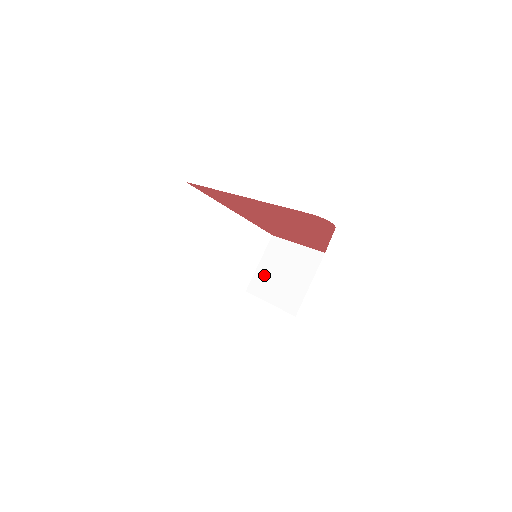
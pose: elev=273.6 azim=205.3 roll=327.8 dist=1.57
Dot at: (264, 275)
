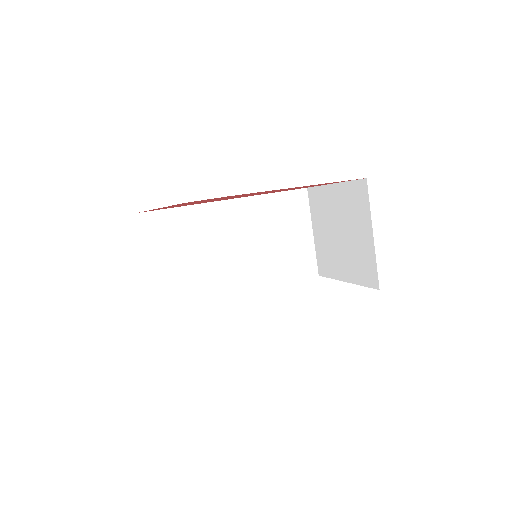
Dot at: (324, 246)
